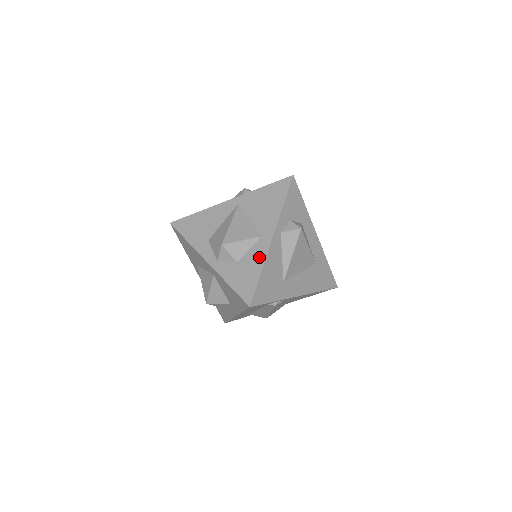
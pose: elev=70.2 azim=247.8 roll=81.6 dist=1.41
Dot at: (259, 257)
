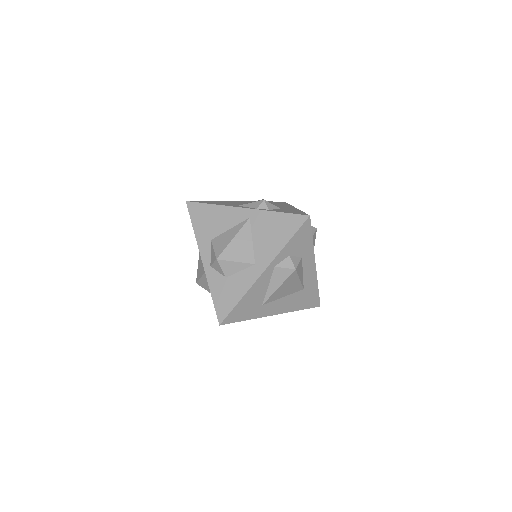
Dot at: (245, 284)
